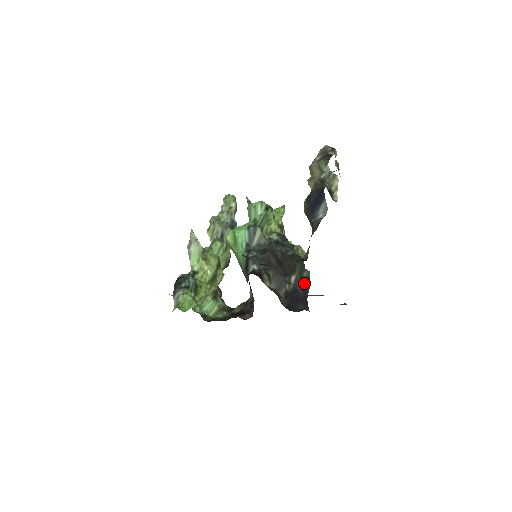
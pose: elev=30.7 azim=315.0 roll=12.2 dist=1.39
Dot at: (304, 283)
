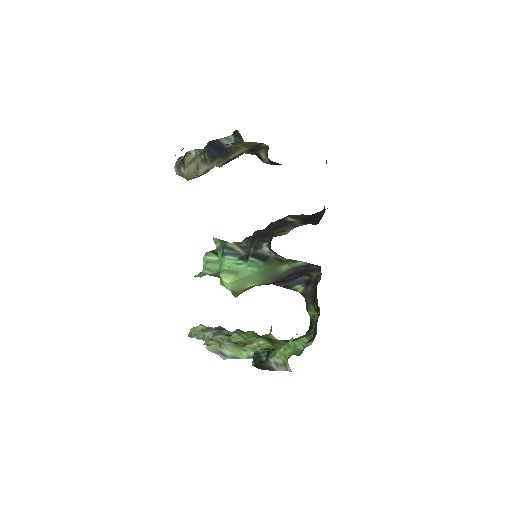
Dot at: occluded
